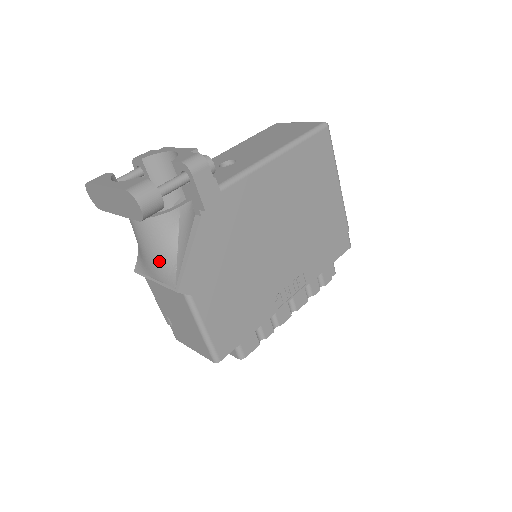
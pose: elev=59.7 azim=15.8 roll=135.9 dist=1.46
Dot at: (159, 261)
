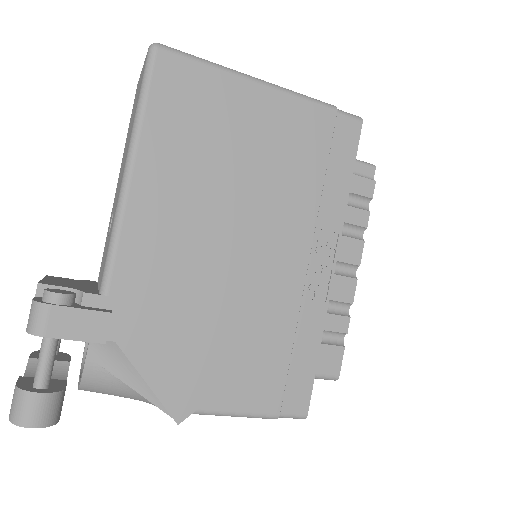
Dot at: occluded
